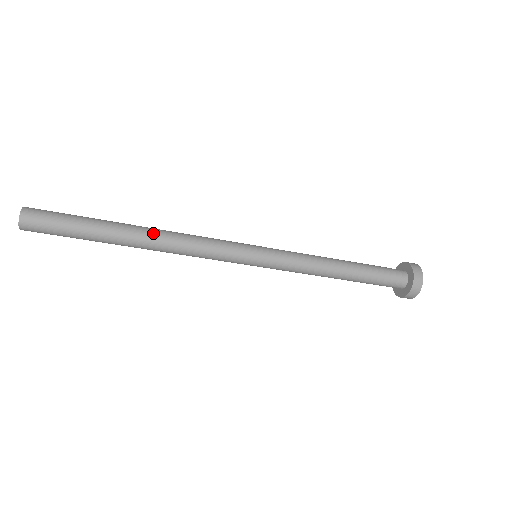
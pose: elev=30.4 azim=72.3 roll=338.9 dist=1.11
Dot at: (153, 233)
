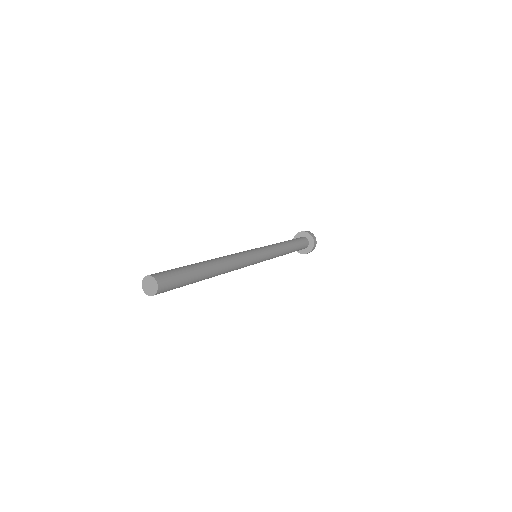
Dot at: (218, 261)
